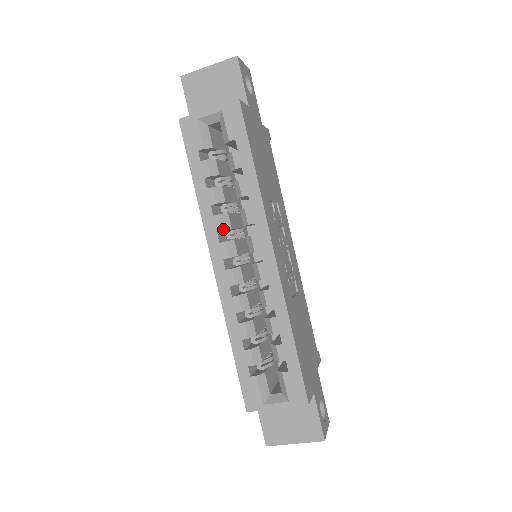
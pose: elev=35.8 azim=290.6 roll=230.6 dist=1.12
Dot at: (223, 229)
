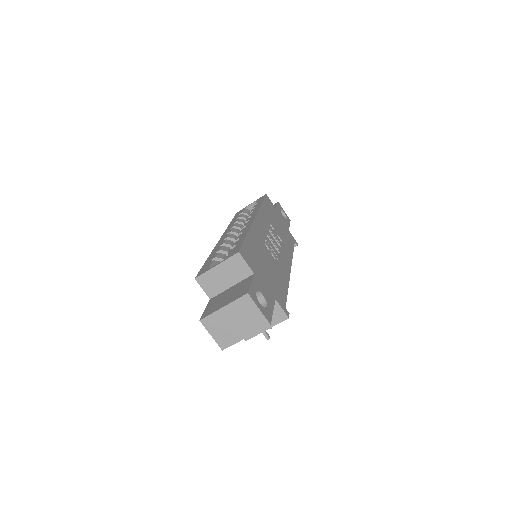
Dot at: (235, 226)
